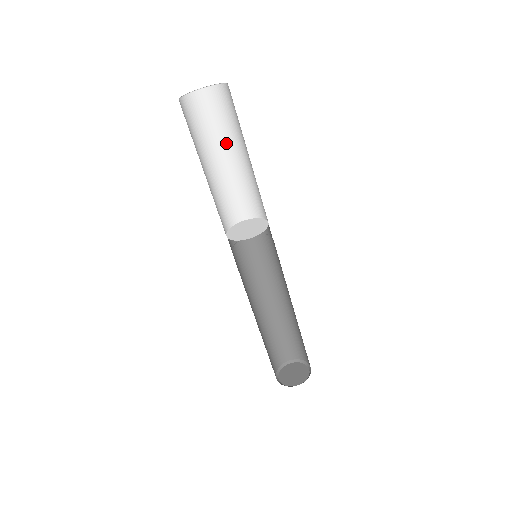
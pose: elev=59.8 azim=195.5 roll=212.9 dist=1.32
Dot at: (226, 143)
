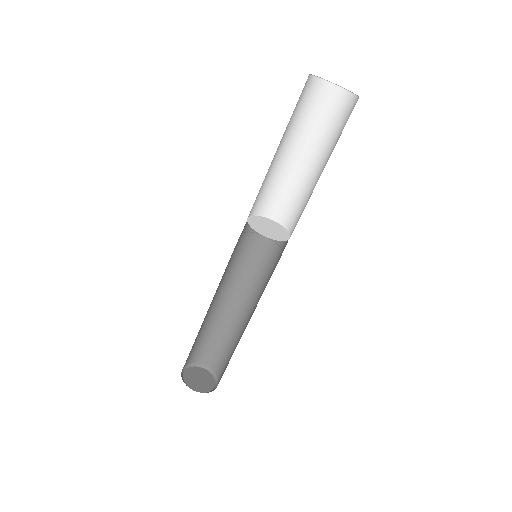
Dot at: (303, 140)
